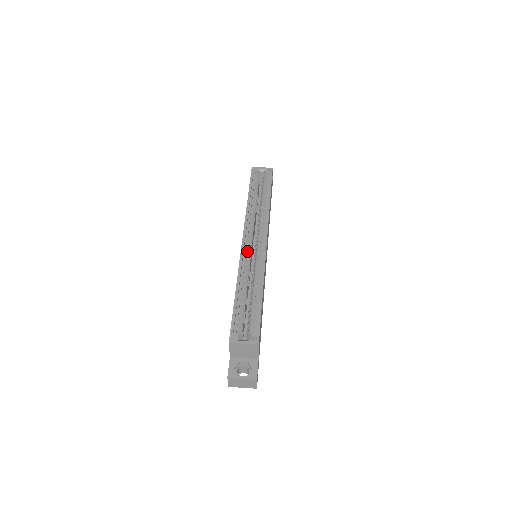
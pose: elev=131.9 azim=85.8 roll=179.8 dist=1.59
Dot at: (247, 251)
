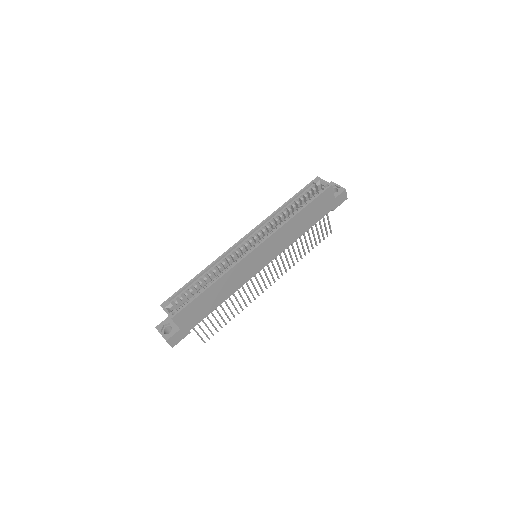
Dot at: (240, 249)
